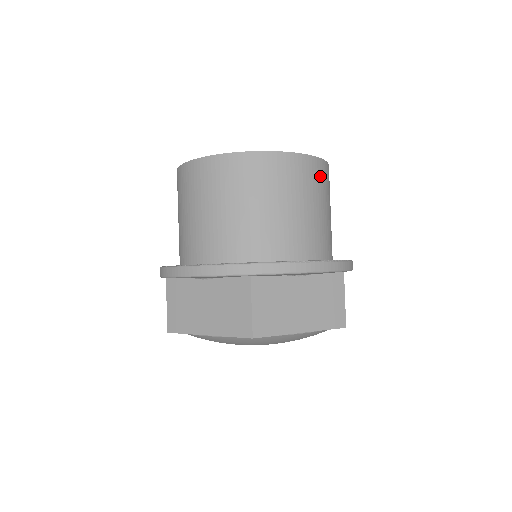
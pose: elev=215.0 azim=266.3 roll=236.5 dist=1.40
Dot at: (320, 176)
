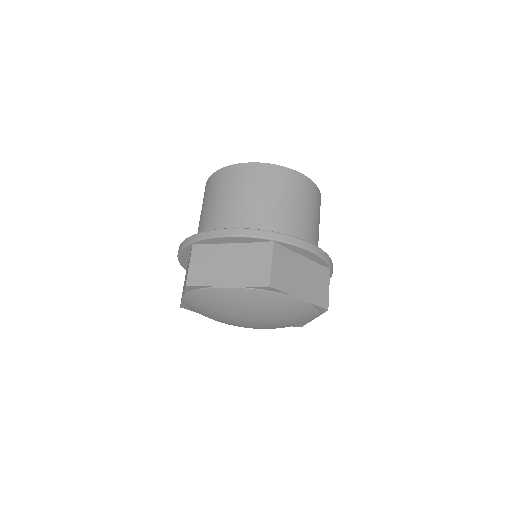
Dot at: (319, 202)
